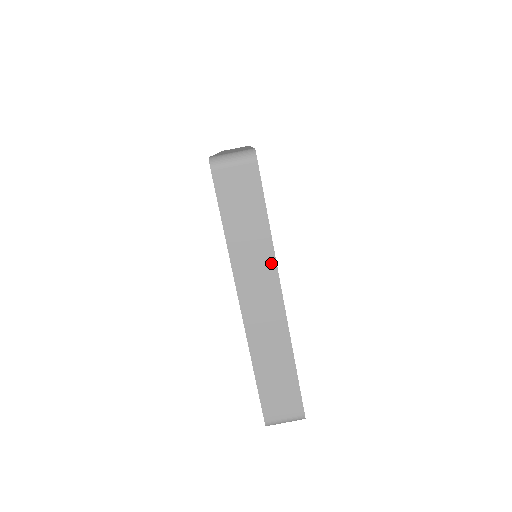
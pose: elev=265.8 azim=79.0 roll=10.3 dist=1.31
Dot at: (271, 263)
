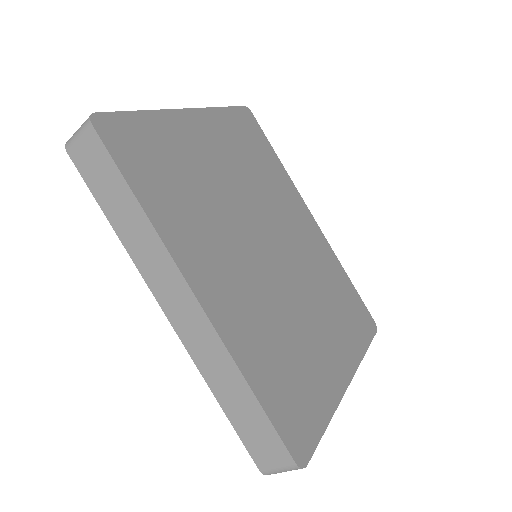
Dot at: occluded
